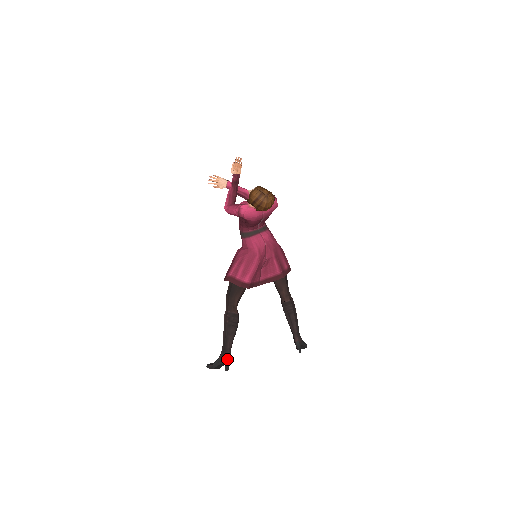
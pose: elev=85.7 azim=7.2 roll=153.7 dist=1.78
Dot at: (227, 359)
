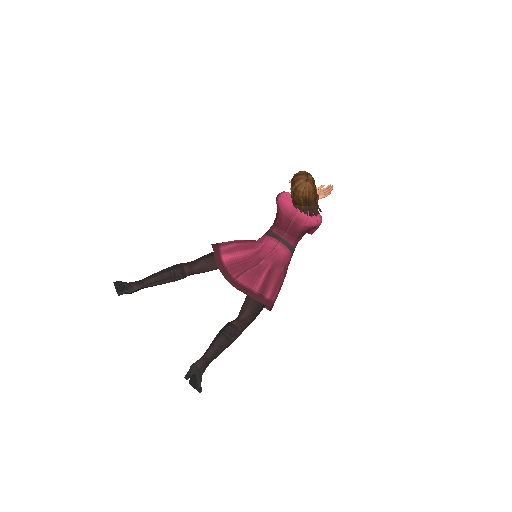
Dot at: (131, 286)
